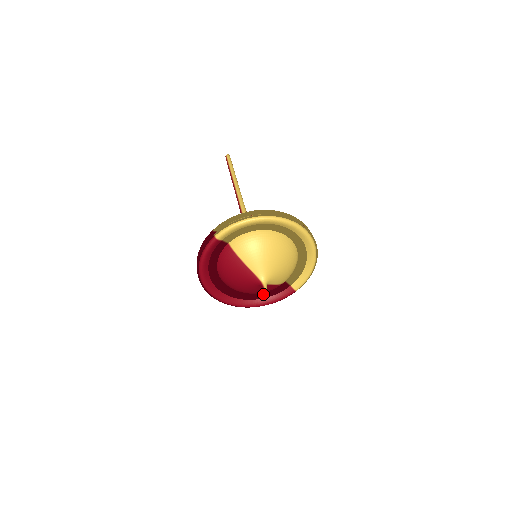
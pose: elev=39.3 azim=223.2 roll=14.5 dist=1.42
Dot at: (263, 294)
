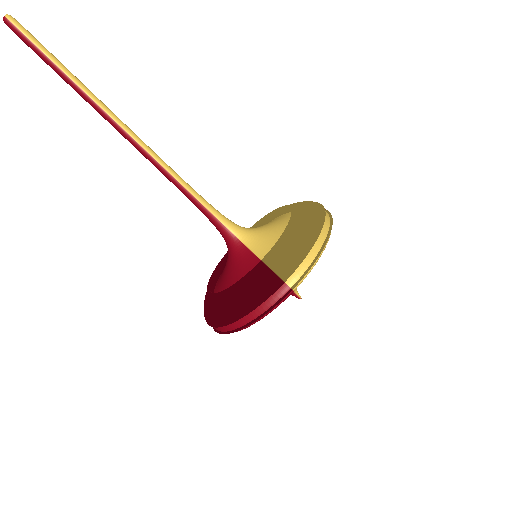
Dot at: occluded
